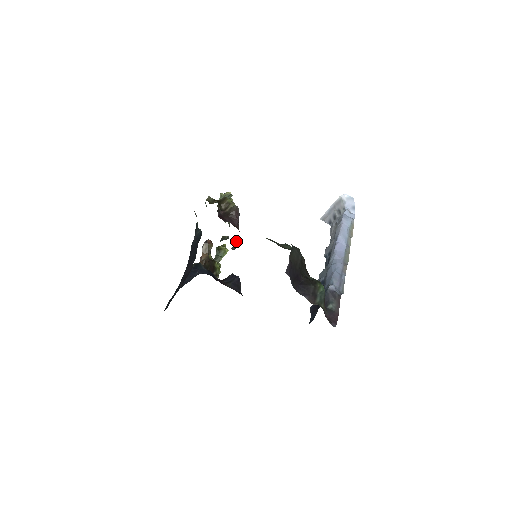
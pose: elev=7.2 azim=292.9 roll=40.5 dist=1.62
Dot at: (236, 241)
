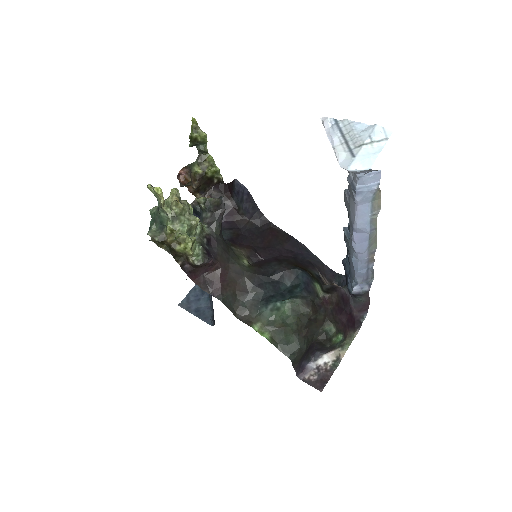
Dot at: (220, 225)
